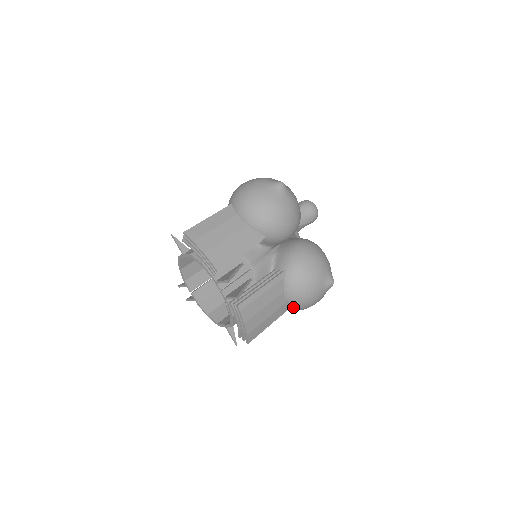
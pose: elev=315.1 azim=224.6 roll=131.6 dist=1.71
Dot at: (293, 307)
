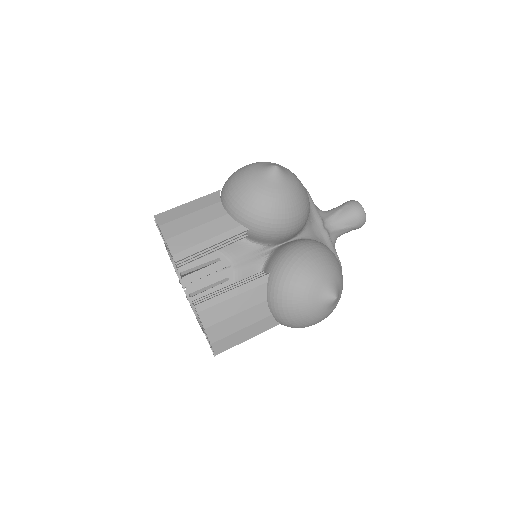
Dot at: (282, 321)
